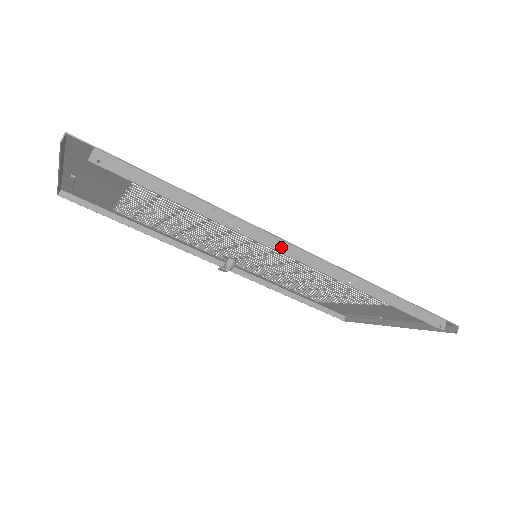
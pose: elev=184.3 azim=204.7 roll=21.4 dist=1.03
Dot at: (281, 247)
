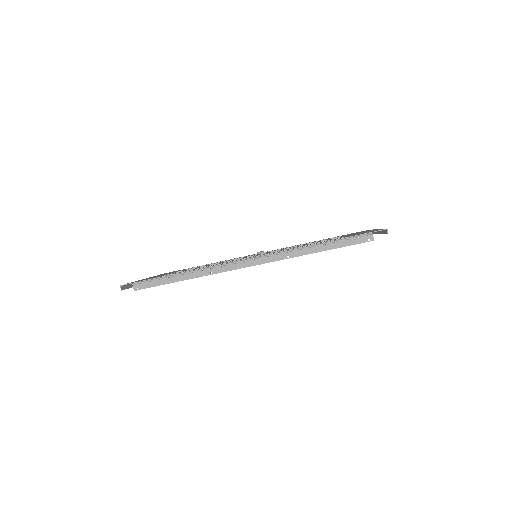
Dot at: (237, 266)
